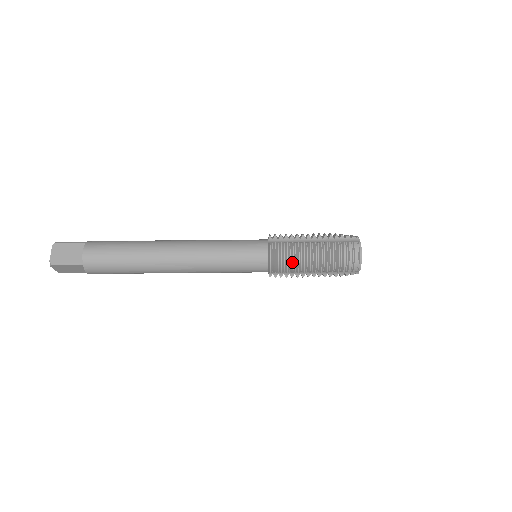
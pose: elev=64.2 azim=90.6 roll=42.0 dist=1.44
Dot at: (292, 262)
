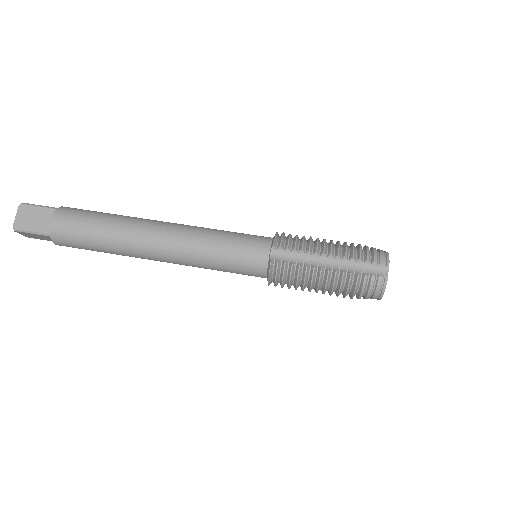
Dot at: (302, 238)
